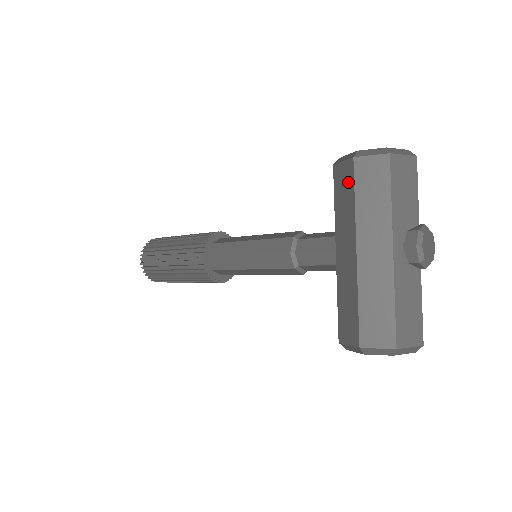
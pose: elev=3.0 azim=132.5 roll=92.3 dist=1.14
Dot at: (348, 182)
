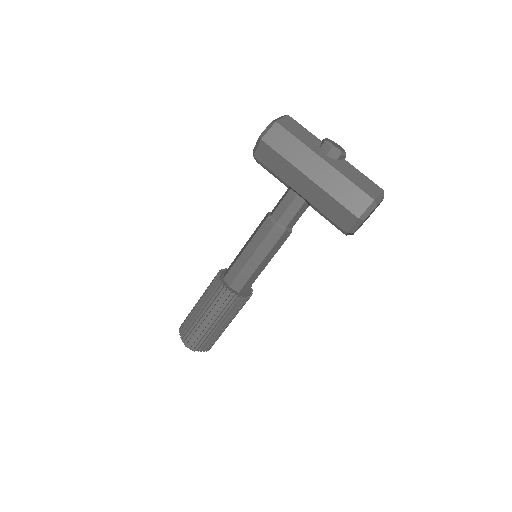
Dot at: (270, 153)
